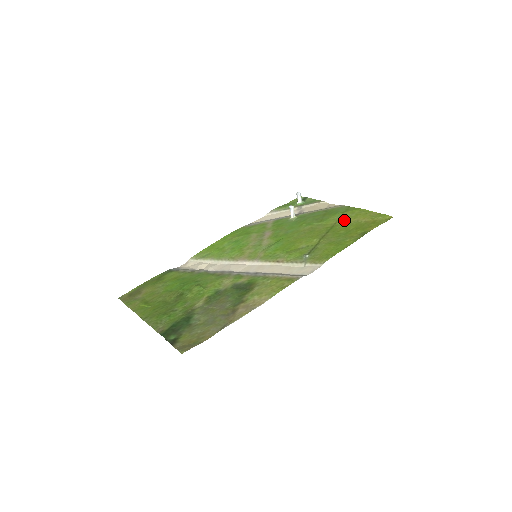
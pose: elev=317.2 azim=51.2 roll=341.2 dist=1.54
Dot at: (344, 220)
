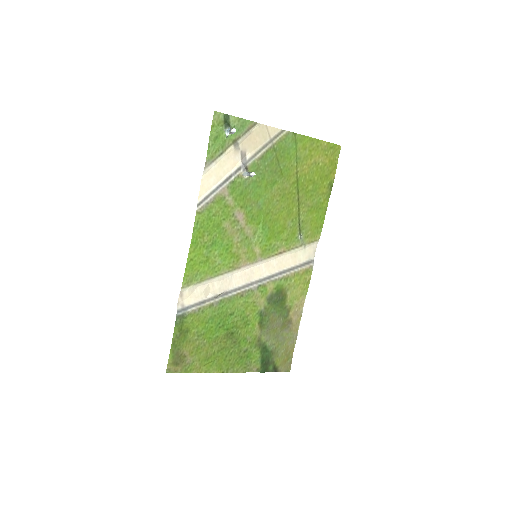
Dot at: (303, 165)
